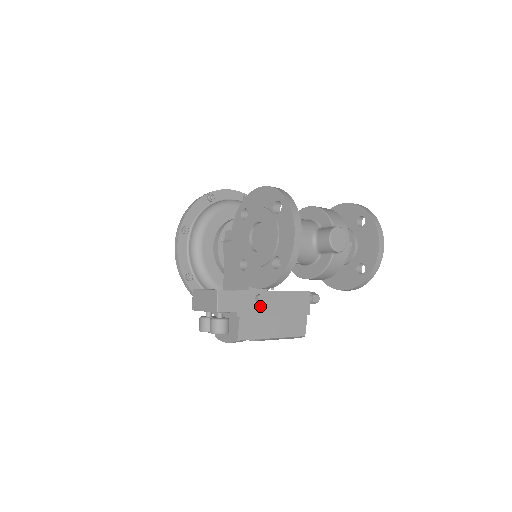
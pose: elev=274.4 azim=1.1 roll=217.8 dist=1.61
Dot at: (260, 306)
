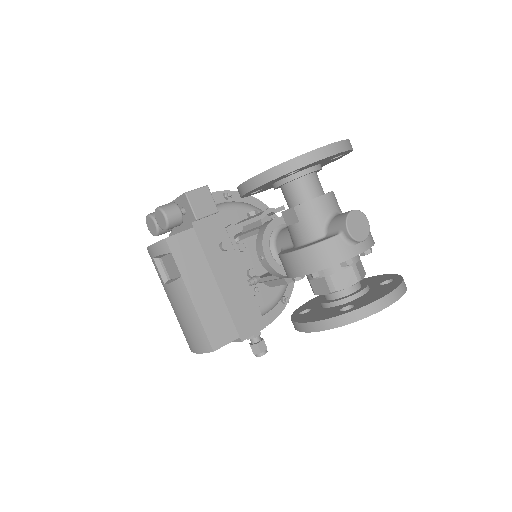
Dot at: (217, 253)
